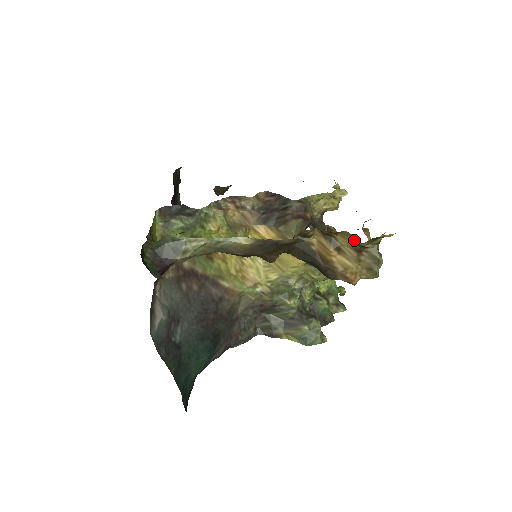
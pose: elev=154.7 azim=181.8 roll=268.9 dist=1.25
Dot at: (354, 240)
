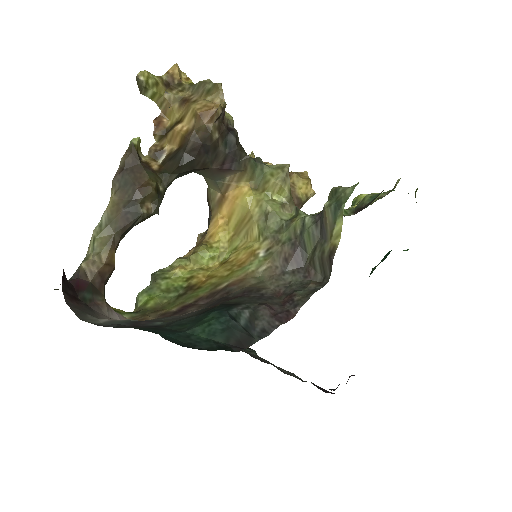
Dot at: (166, 103)
